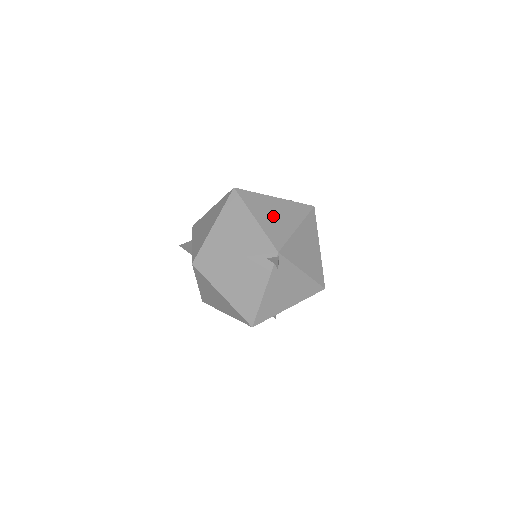
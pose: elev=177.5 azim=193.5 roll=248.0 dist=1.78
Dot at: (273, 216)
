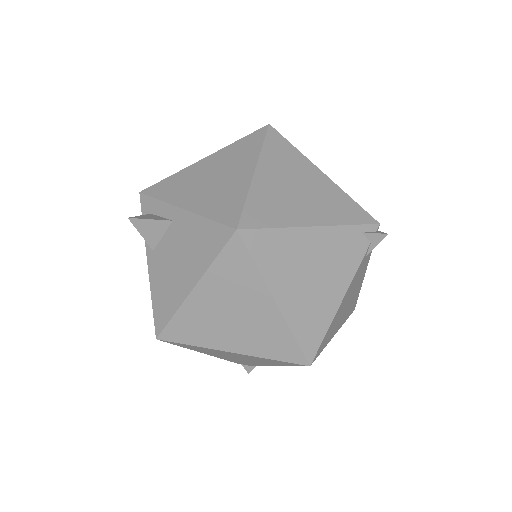
Dot at: occluded
